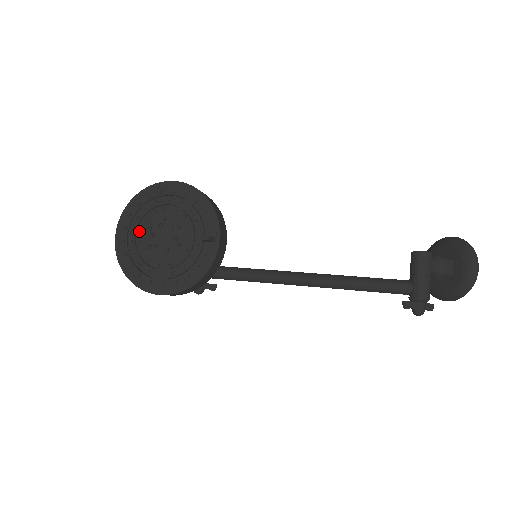
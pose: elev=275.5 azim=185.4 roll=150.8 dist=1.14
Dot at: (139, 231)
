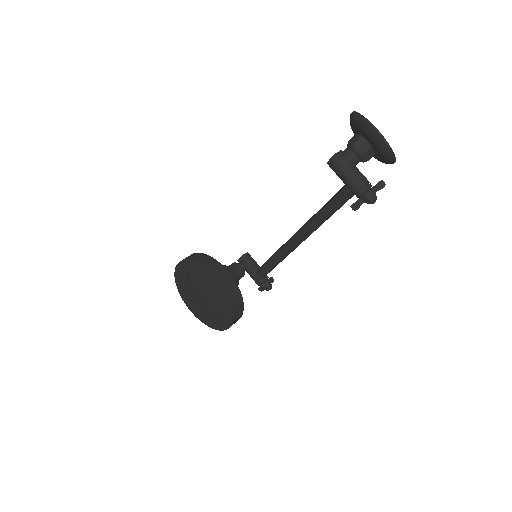
Dot at: (193, 302)
